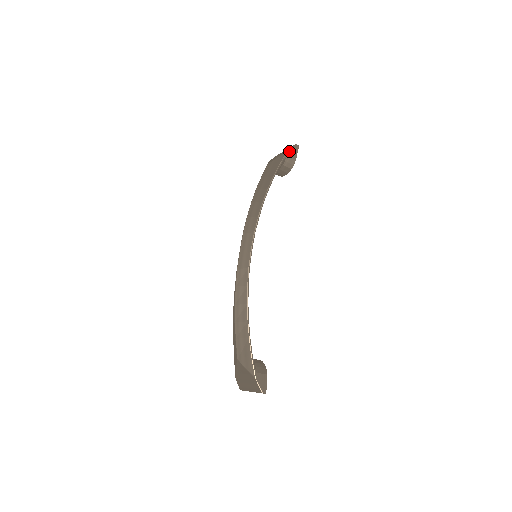
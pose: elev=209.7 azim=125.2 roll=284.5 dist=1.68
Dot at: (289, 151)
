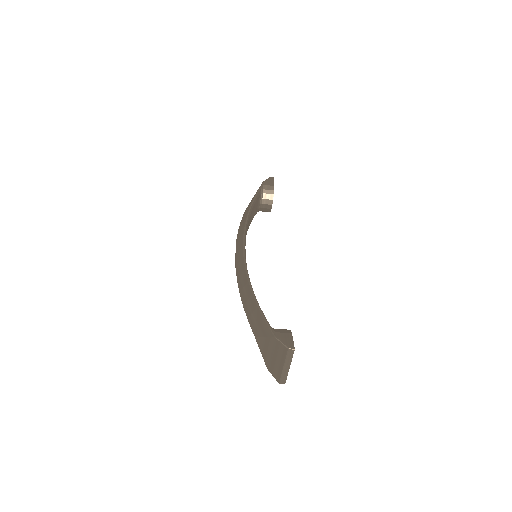
Dot at: (264, 182)
